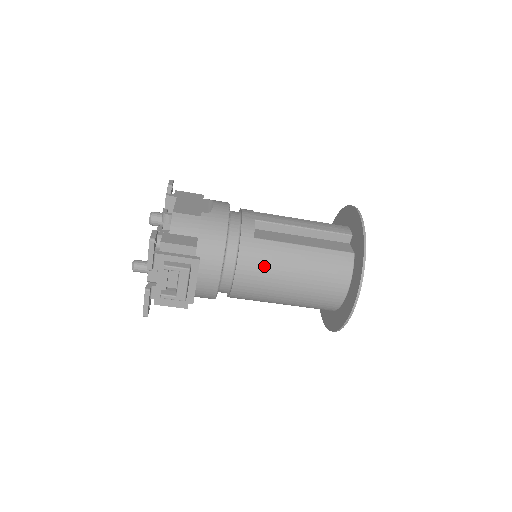
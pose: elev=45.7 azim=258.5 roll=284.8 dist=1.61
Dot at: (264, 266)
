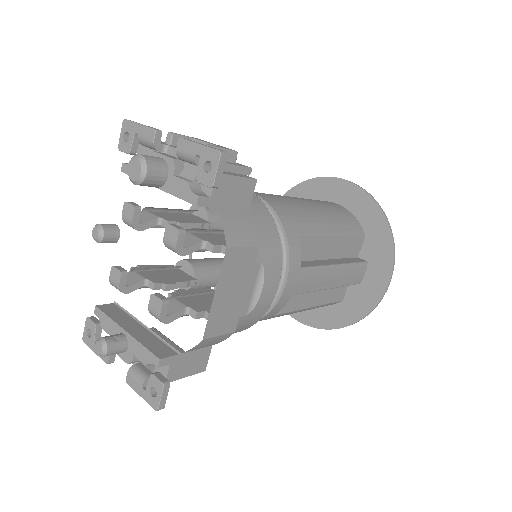
Dot at: occluded
